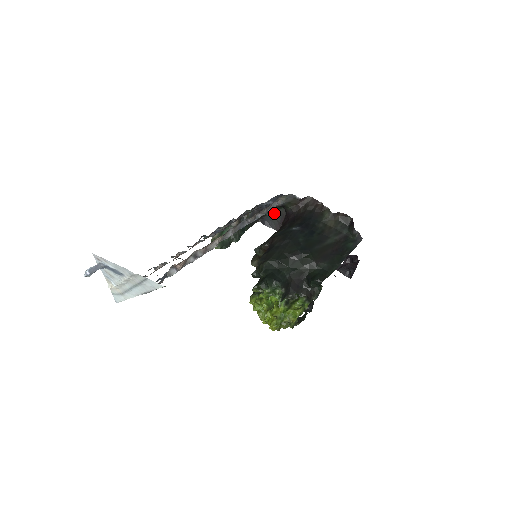
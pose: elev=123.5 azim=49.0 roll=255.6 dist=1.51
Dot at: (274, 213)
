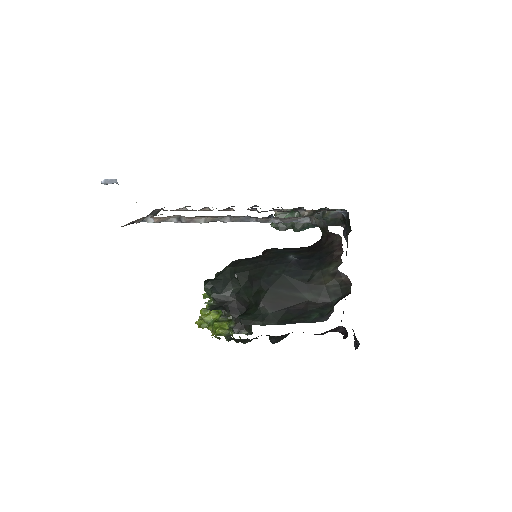
Dot at: (348, 228)
